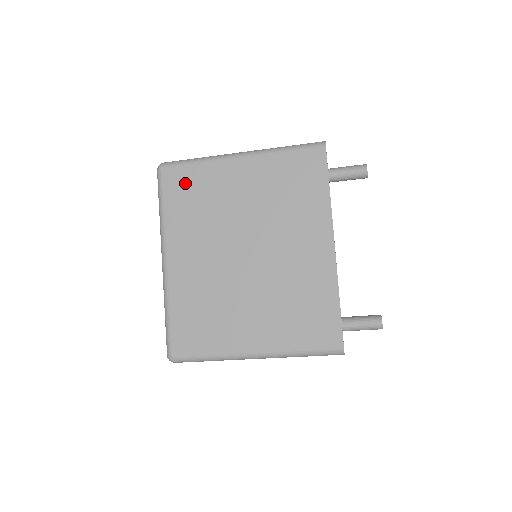
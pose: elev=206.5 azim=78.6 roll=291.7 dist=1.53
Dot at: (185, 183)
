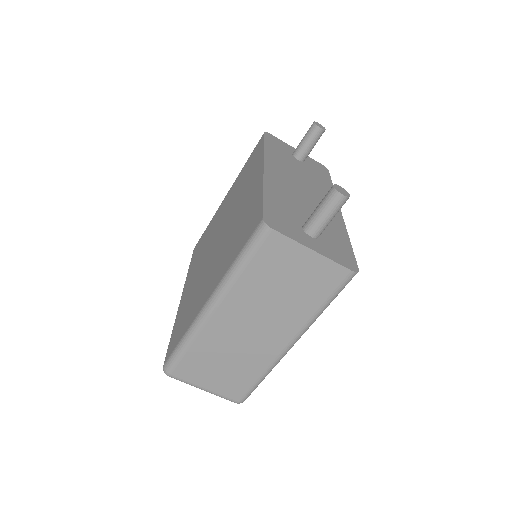
Dot at: occluded
